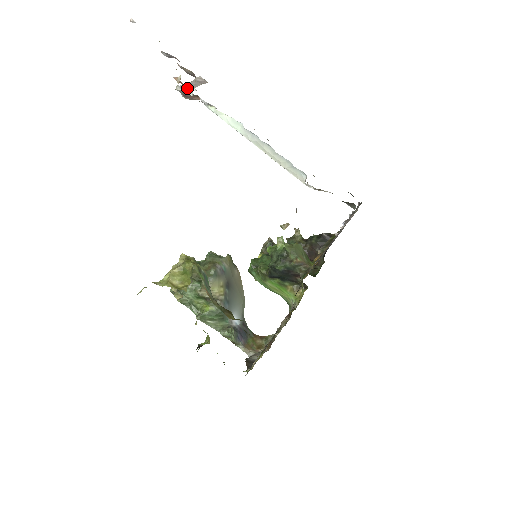
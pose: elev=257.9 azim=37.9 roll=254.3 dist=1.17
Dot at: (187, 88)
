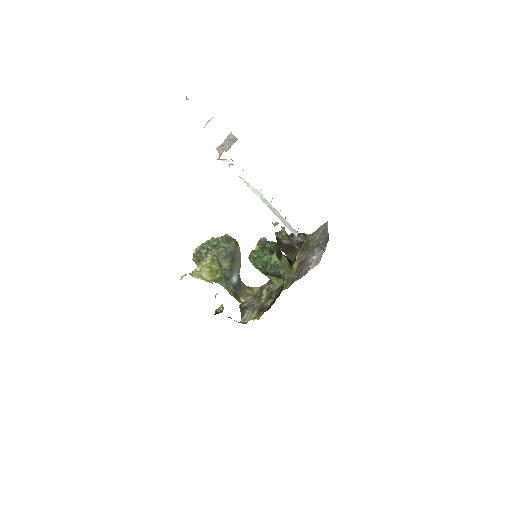
Dot at: (226, 160)
